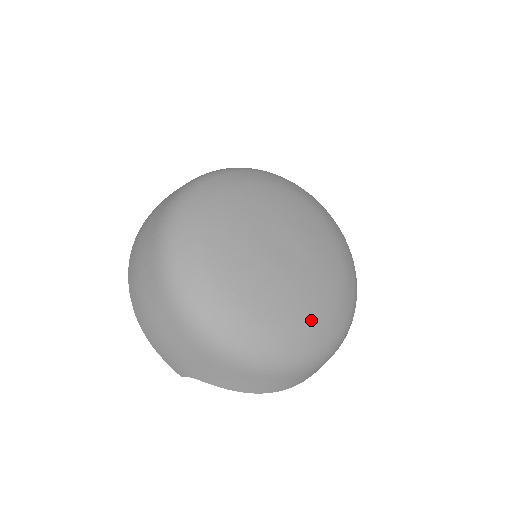
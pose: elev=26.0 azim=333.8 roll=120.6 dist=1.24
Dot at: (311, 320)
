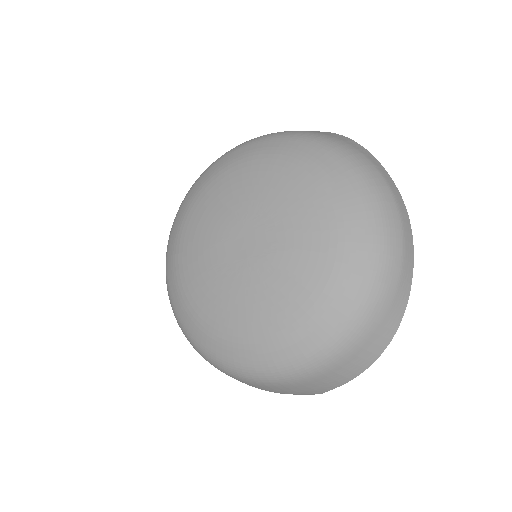
Dot at: (327, 271)
